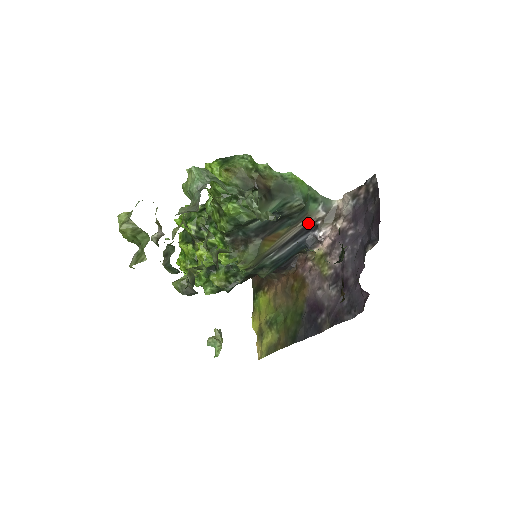
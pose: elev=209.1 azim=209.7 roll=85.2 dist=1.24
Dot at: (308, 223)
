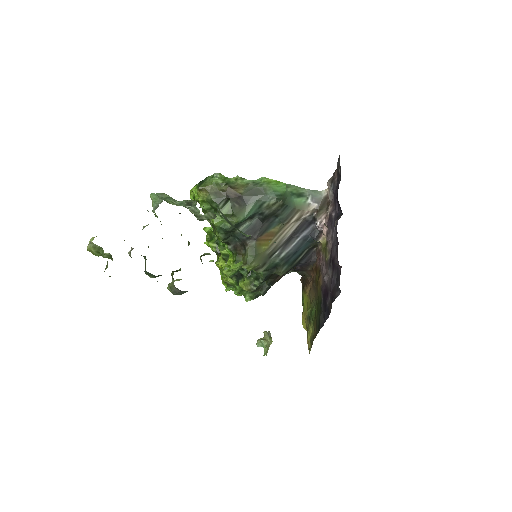
Dot at: (305, 217)
